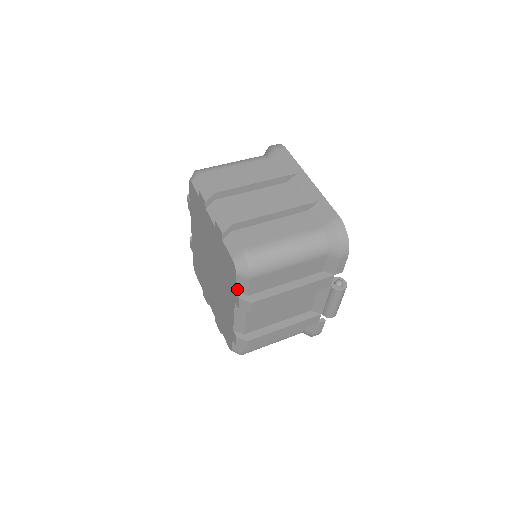
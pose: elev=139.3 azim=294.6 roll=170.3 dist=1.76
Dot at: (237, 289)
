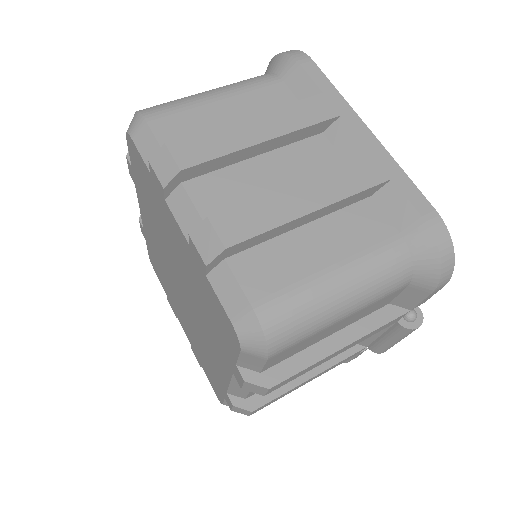
Dot at: (239, 363)
